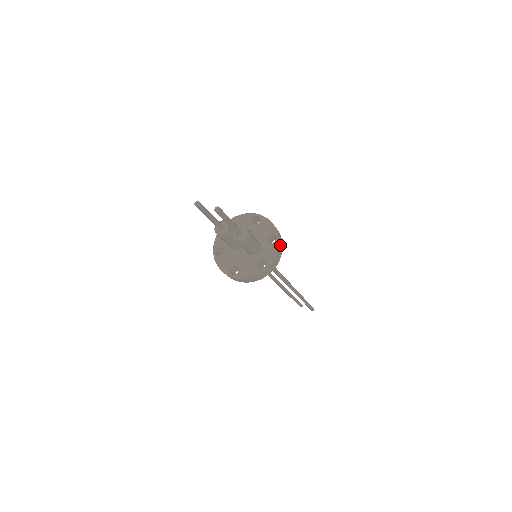
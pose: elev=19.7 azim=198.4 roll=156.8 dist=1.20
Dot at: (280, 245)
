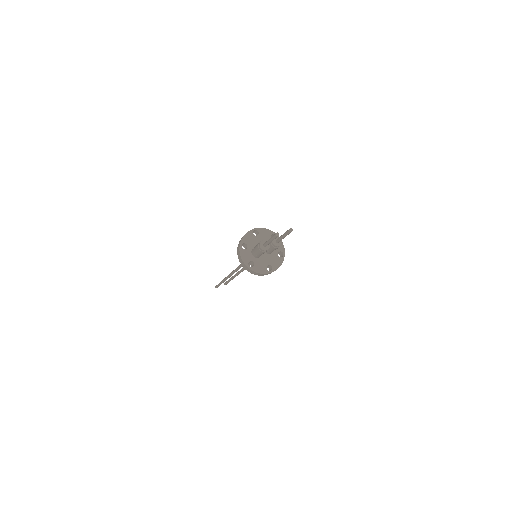
Dot at: occluded
